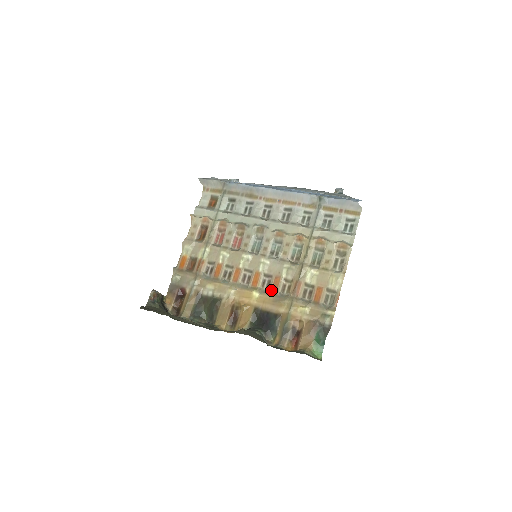
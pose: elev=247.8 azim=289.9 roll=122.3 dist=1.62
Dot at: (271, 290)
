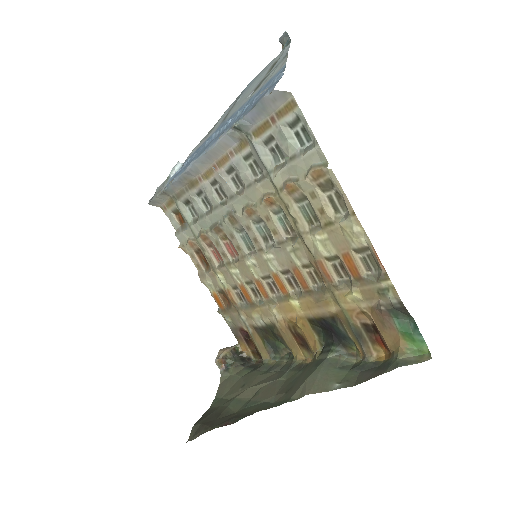
Dot at: (302, 289)
